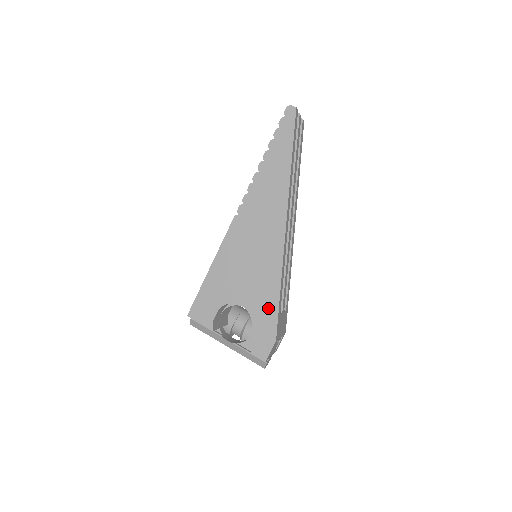
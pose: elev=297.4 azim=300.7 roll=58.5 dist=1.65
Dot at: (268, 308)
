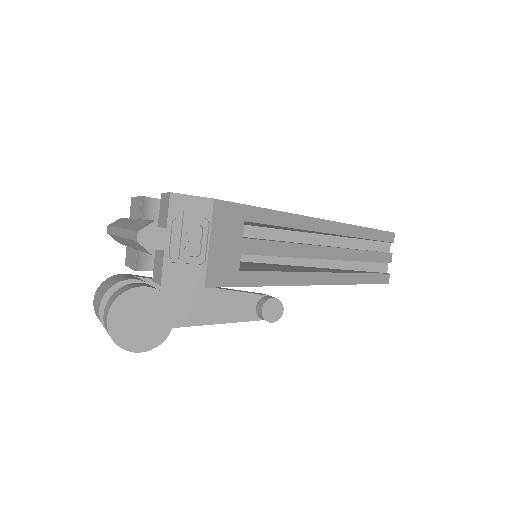
Dot at: occluded
